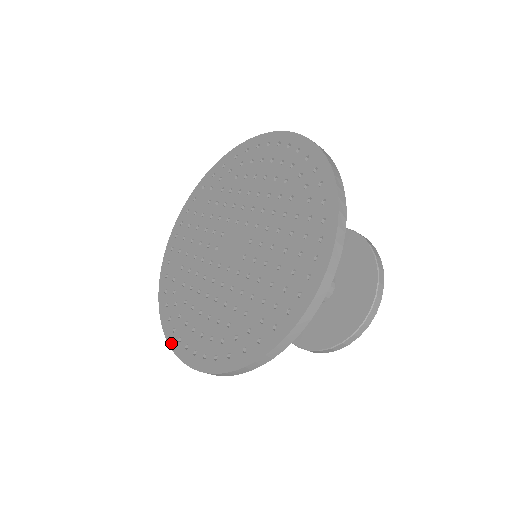
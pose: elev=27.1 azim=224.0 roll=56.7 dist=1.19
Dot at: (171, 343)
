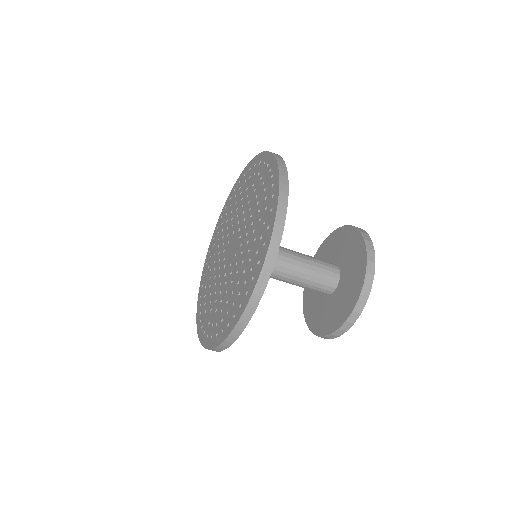
Dot at: (224, 337)
